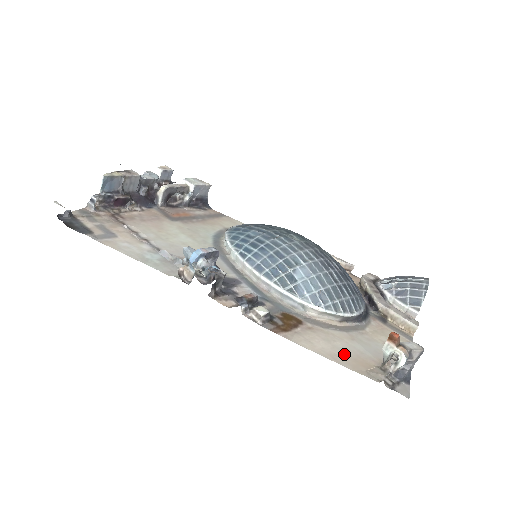
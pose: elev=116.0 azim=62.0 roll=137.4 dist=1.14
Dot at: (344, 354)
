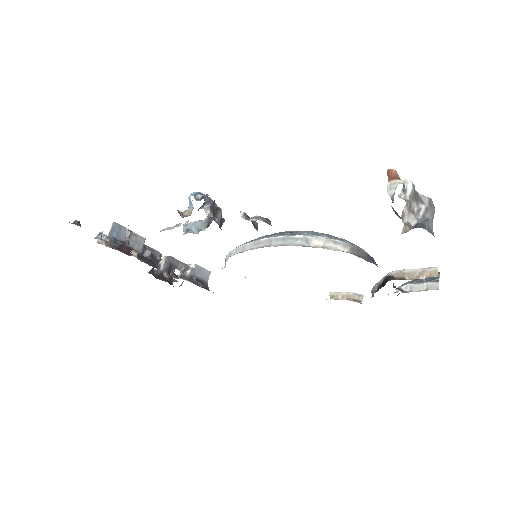
Dot at: occluded
